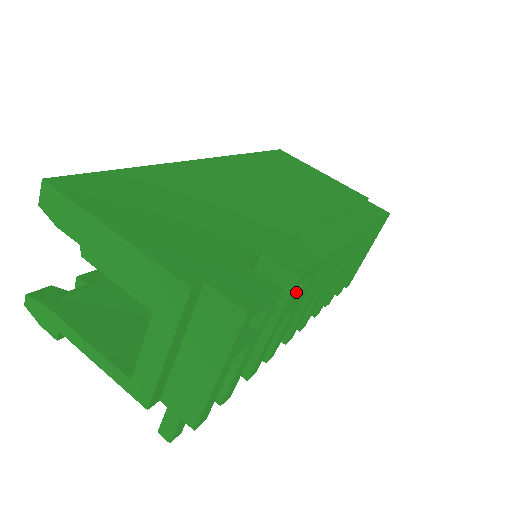
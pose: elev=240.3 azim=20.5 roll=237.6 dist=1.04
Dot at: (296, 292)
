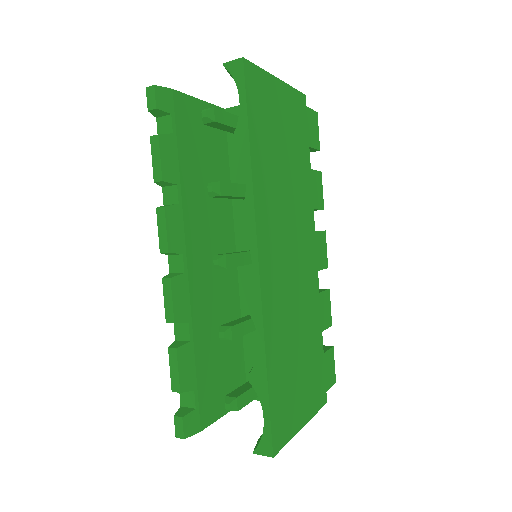
Dot at: occluded
